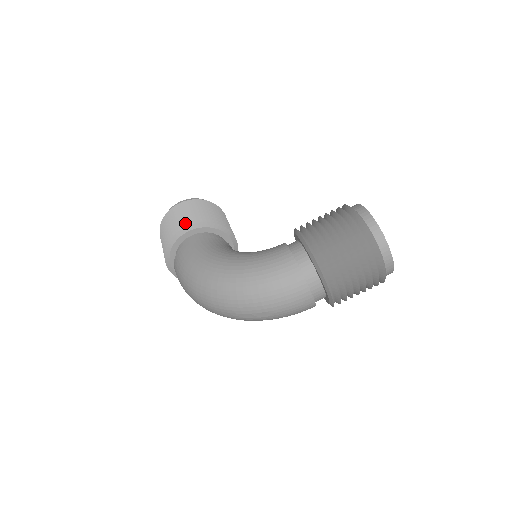
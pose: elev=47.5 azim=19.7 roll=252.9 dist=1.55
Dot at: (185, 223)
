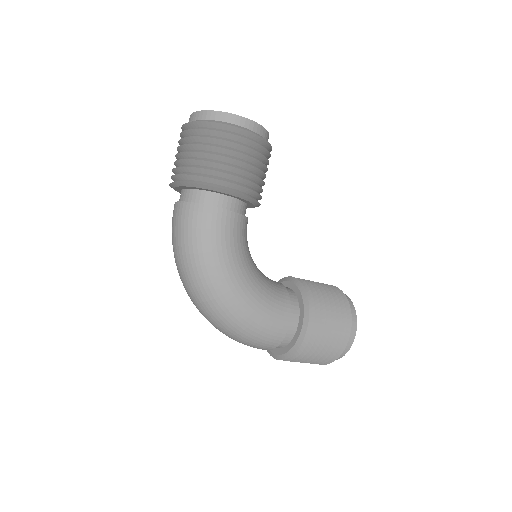
Dot at: (238, 184)
